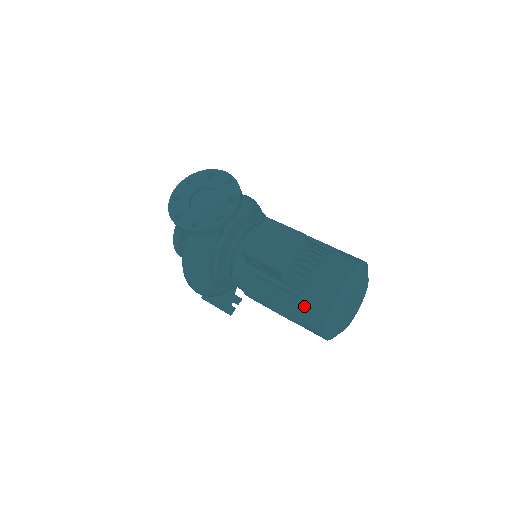
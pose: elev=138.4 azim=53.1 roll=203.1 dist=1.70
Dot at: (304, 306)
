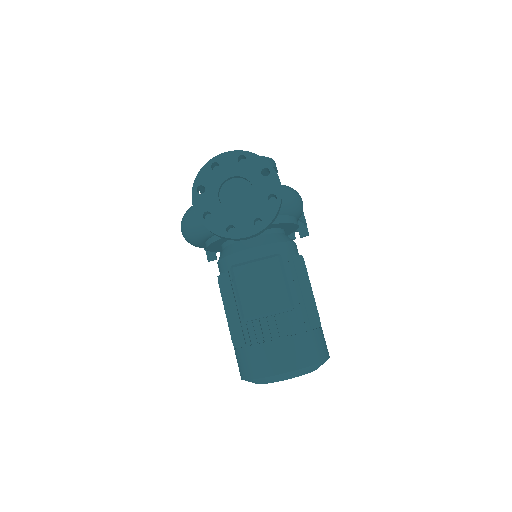
Dot at: (242, 352)
